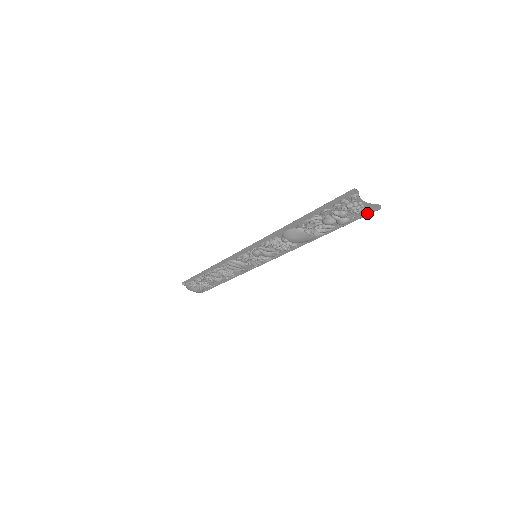
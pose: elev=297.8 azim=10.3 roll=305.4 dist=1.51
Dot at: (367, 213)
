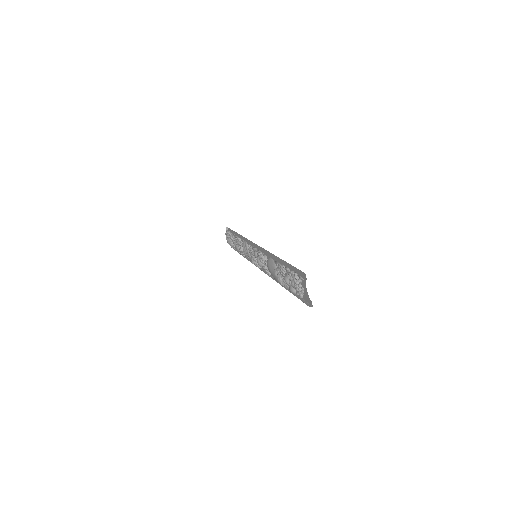
Dot at: (306, 301)
